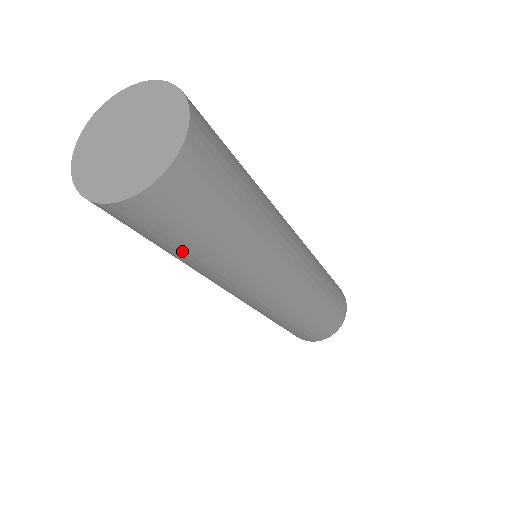
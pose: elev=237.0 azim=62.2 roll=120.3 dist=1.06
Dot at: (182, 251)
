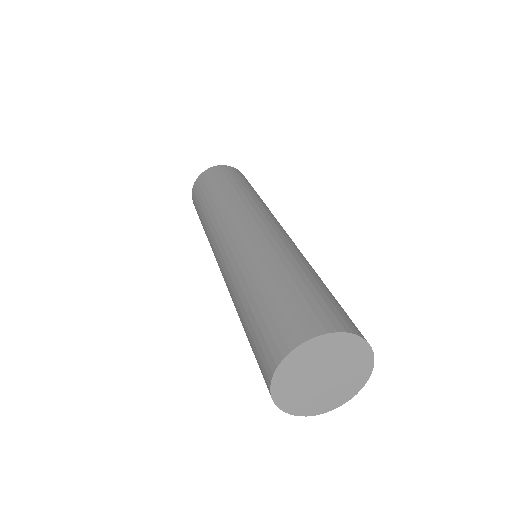
Dot at: occluded
